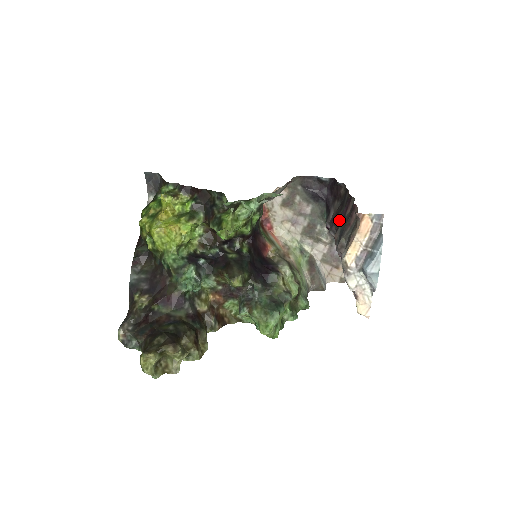
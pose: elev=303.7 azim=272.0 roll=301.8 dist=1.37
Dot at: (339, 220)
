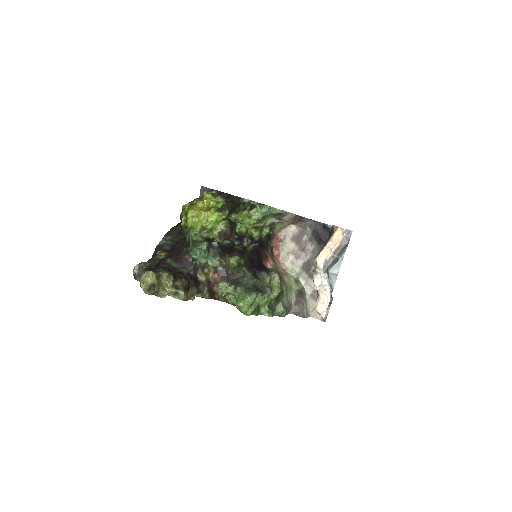
Dot at: occluded
